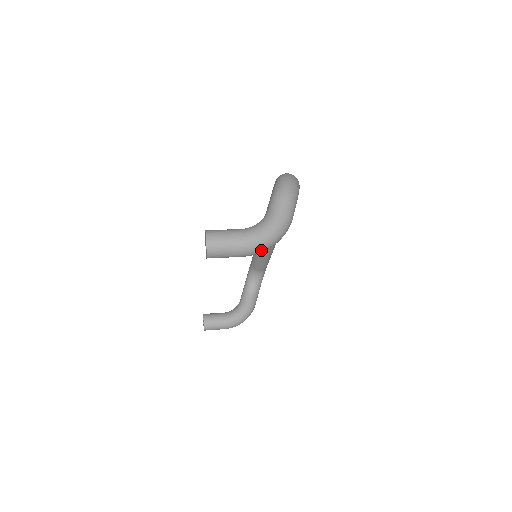
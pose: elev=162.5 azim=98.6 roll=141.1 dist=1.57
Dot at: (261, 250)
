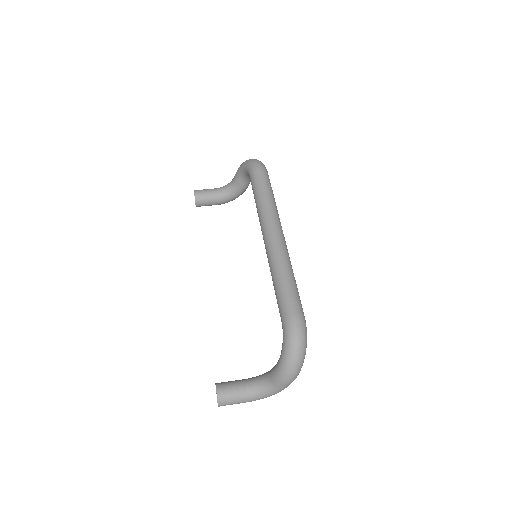
Dot at: occluded
